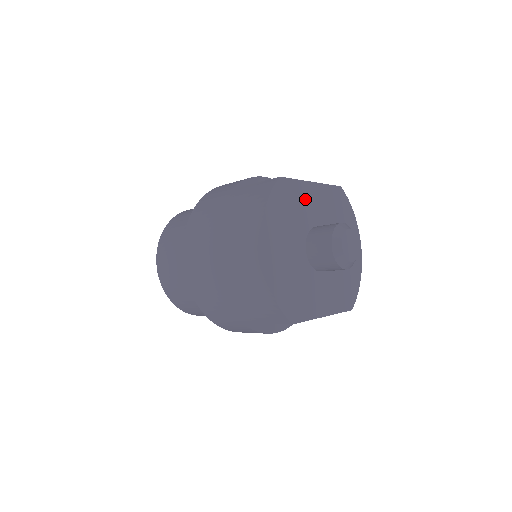
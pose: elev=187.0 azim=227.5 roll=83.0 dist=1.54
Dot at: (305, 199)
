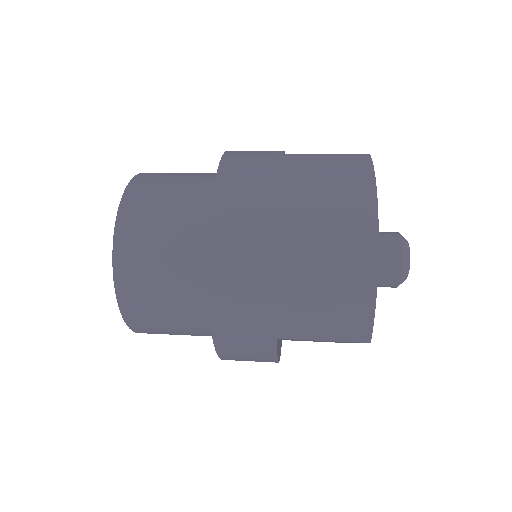
Dot at: occluded
